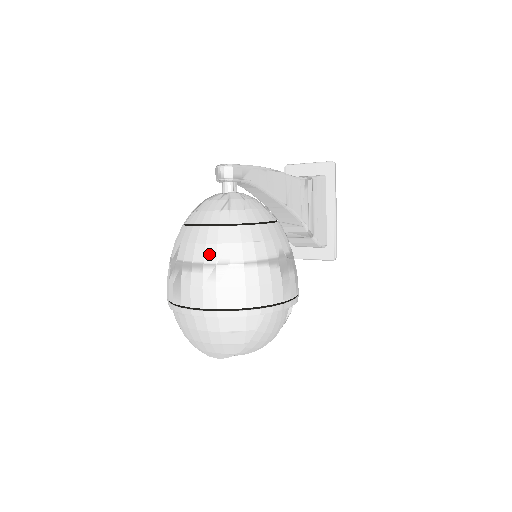
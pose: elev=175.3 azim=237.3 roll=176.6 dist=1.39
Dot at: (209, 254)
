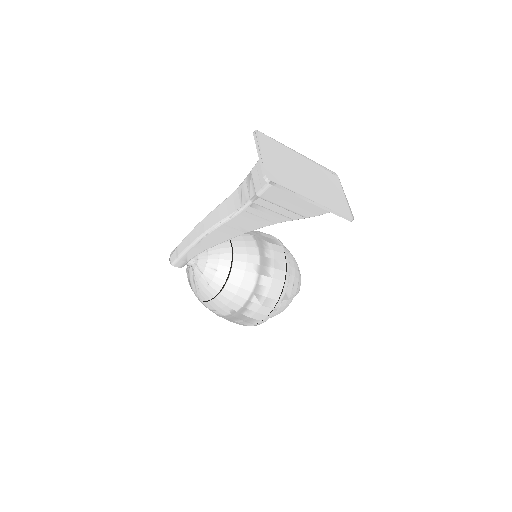
Dot at: occluded
